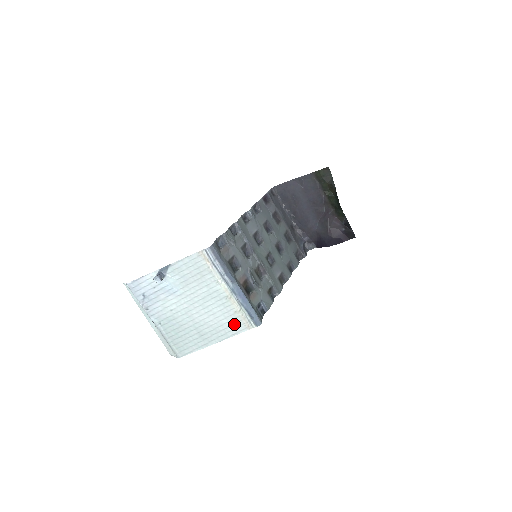
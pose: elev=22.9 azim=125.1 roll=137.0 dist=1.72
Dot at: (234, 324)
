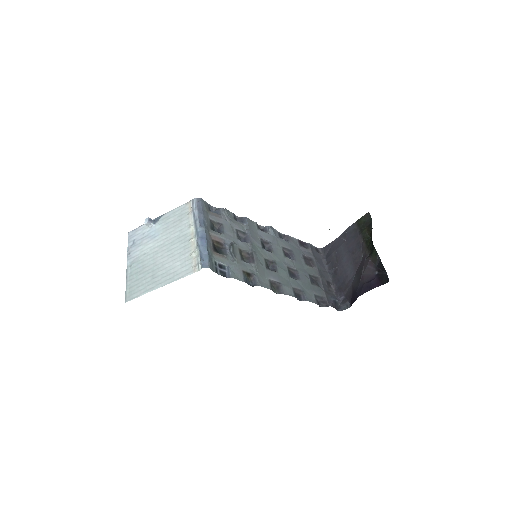
Dot at: (184, 267)
